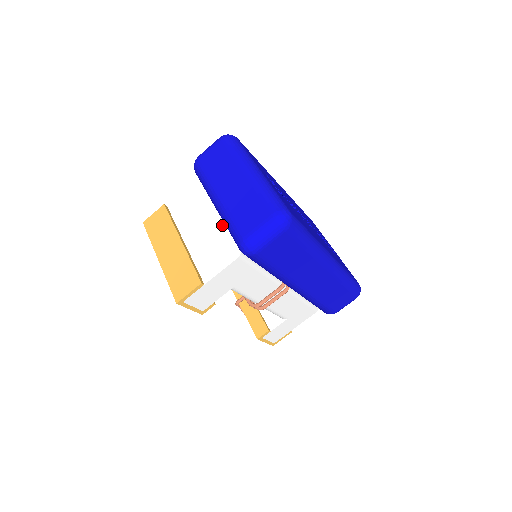
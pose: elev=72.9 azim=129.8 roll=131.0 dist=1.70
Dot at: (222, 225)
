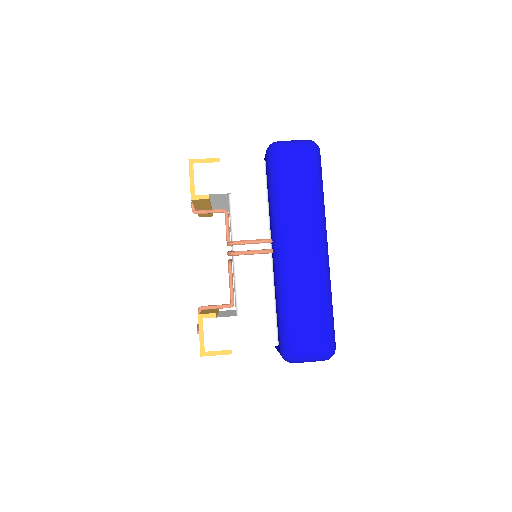
Dot at: occluded
